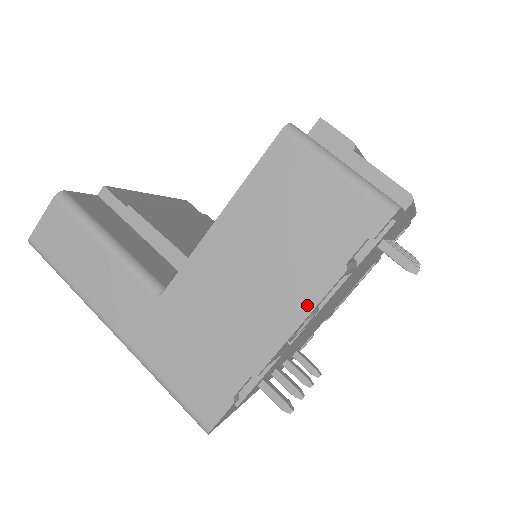
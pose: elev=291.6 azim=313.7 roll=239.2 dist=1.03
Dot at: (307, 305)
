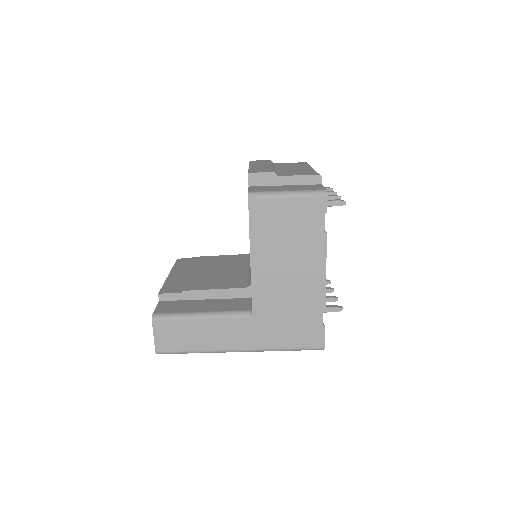
Dot at: (322, 261)
